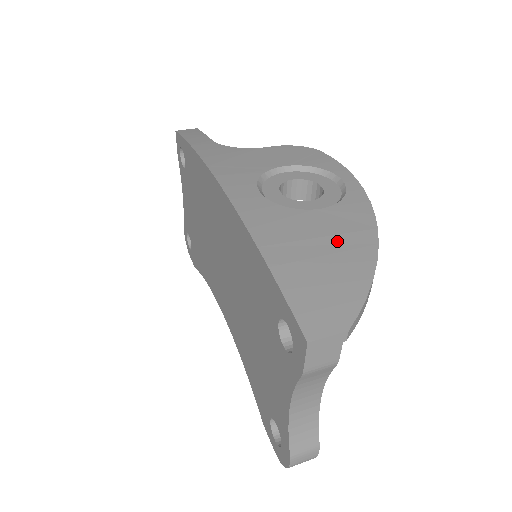
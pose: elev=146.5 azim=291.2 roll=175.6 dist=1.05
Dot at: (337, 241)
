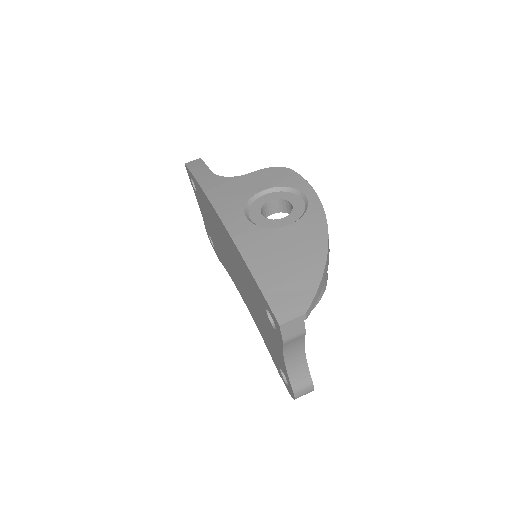
Dot at: (299, 250)
